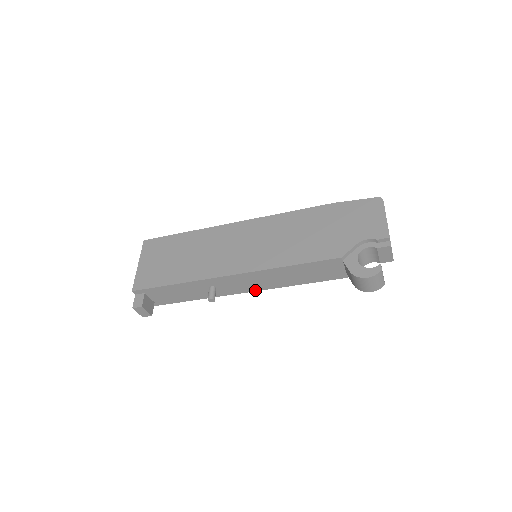
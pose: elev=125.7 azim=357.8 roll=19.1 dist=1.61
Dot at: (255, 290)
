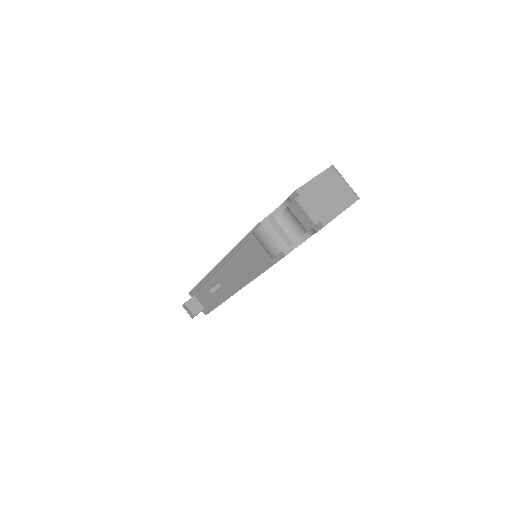
Dot at: (242, 286)
